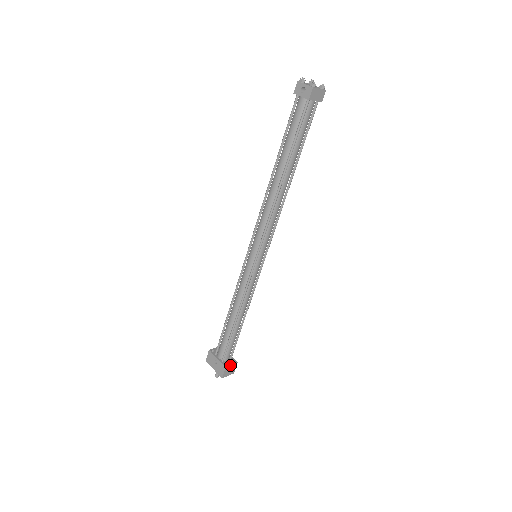
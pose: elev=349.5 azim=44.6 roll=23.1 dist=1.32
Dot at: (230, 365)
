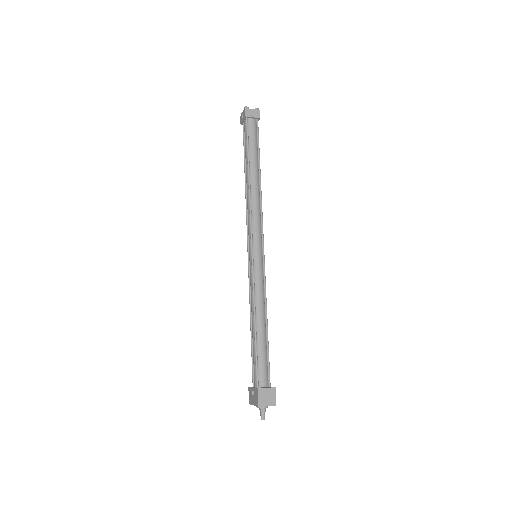
Dot at: (264, 388)
